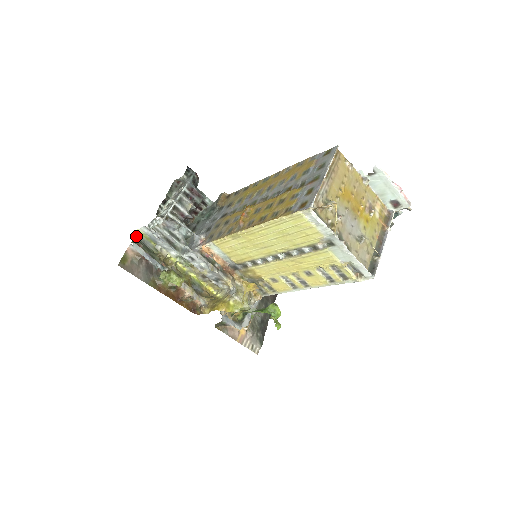
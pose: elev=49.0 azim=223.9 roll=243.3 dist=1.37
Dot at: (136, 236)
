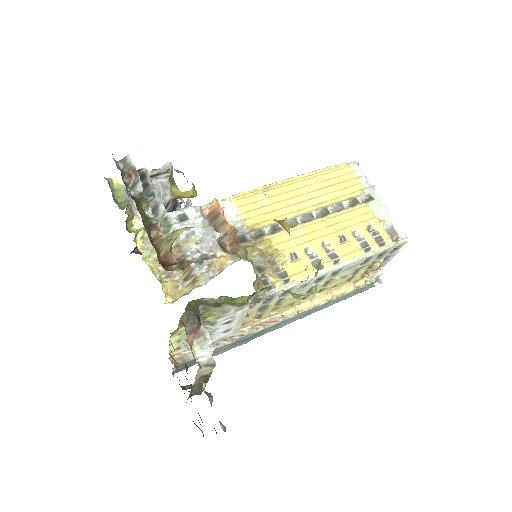
Dot at: (107, 180)
